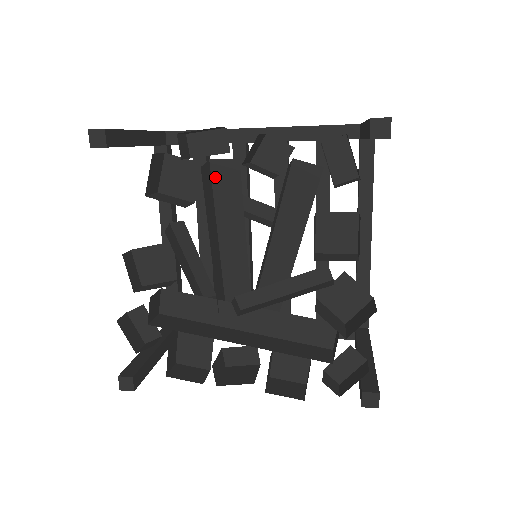
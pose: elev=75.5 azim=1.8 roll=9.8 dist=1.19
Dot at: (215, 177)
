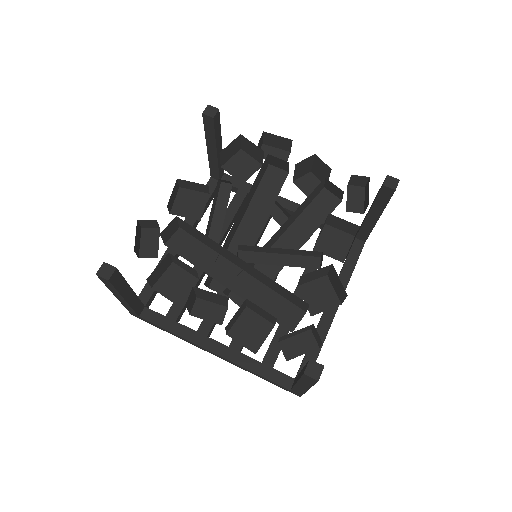
Dot at: (266, 176)
